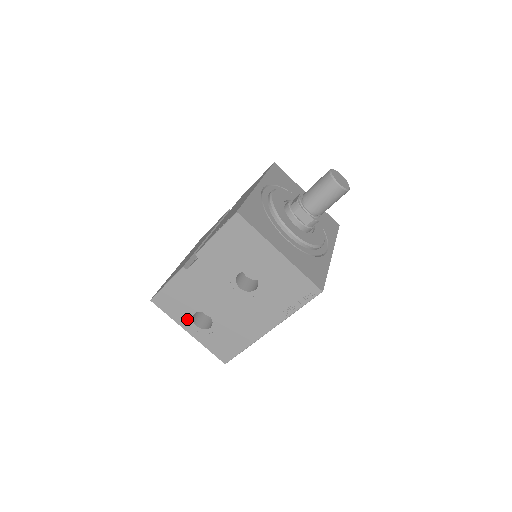
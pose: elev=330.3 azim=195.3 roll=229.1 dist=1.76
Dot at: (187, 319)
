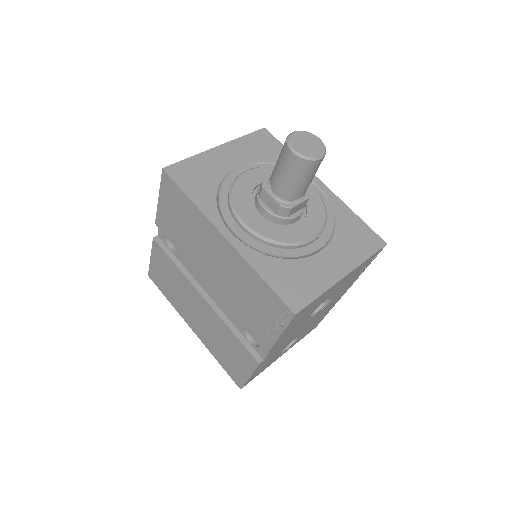
Dot at: (276, 358)
